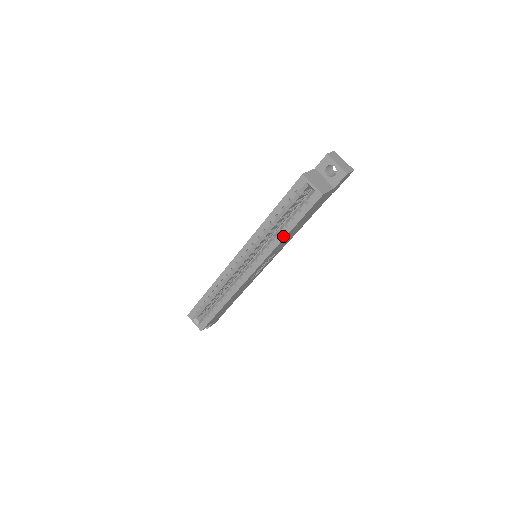
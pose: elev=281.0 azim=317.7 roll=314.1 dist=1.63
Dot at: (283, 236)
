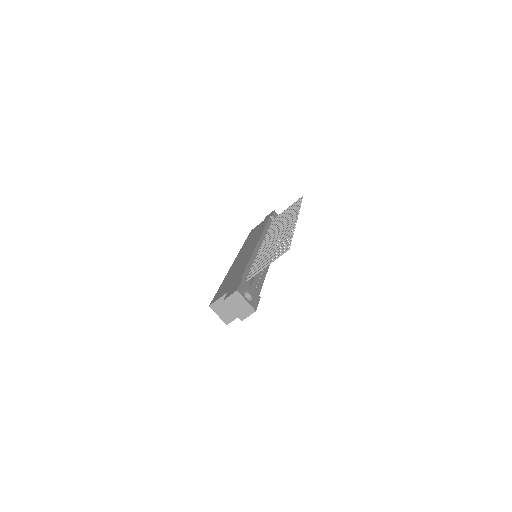
Dot at: occluded
